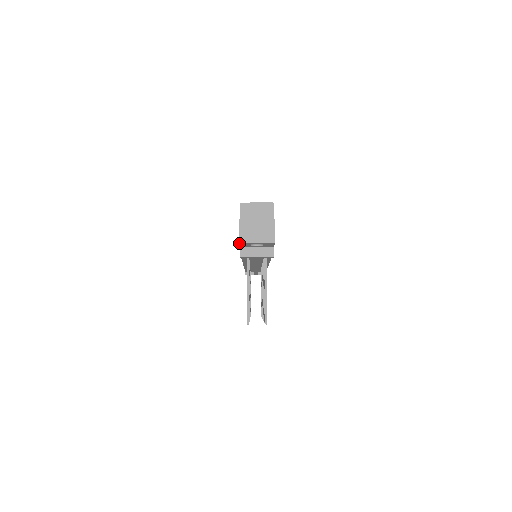
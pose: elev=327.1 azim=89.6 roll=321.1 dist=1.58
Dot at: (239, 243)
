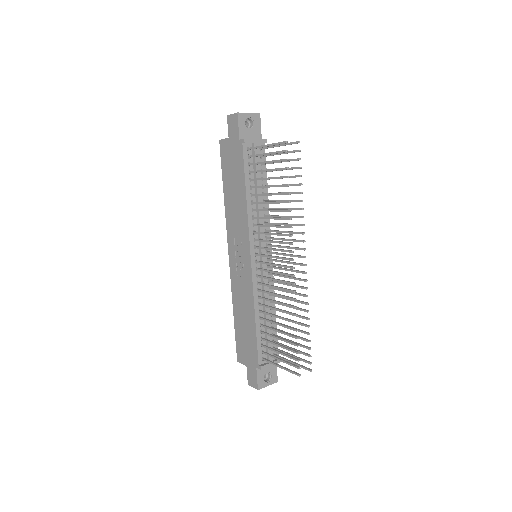
Dot at: (237, 114)
